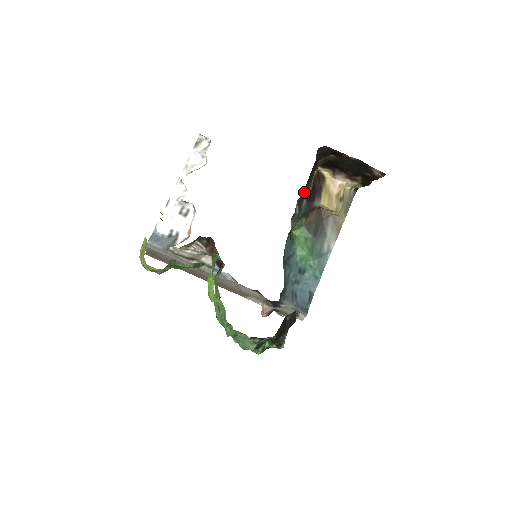
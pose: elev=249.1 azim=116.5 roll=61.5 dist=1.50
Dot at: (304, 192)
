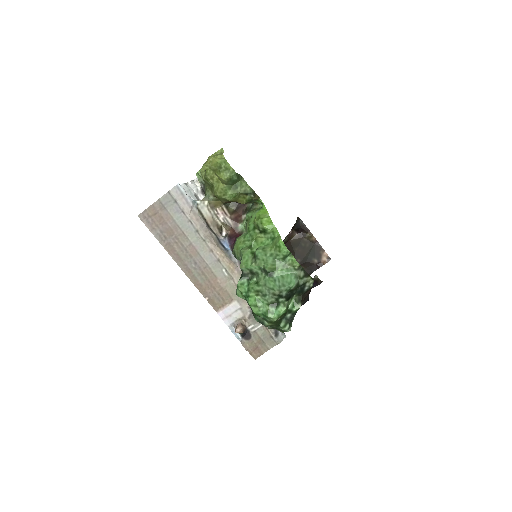
Dot at: occluded
